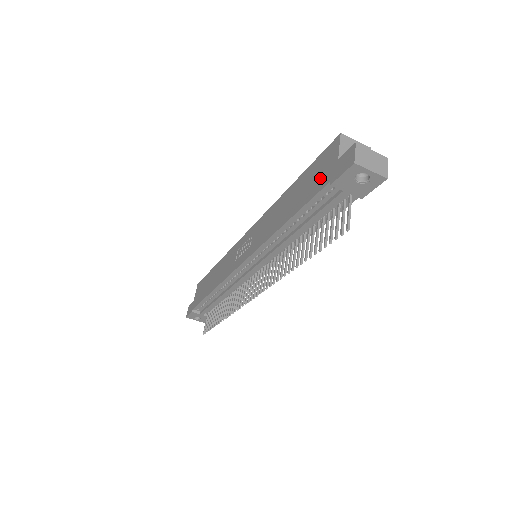
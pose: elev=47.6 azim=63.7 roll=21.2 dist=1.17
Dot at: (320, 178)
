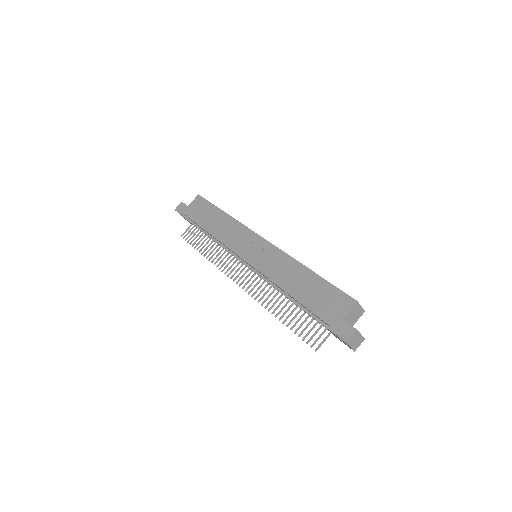
Dot at: (327, 309)
